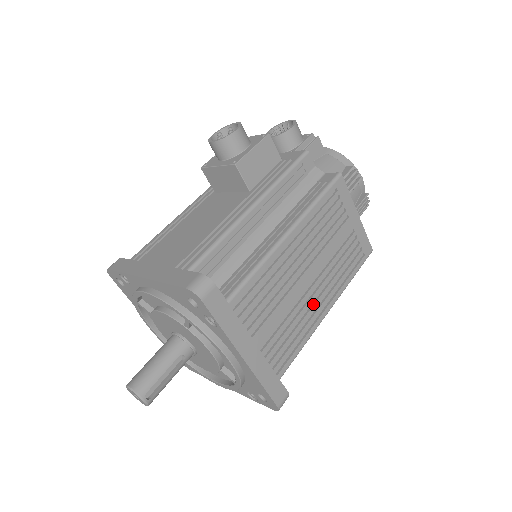
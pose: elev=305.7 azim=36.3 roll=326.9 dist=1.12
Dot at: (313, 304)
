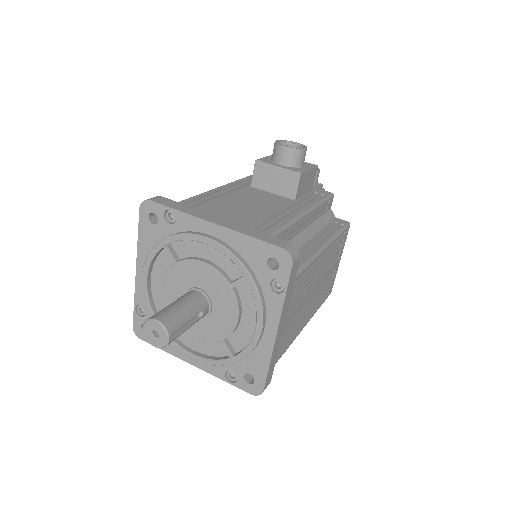
Dot at: (306, 313)
